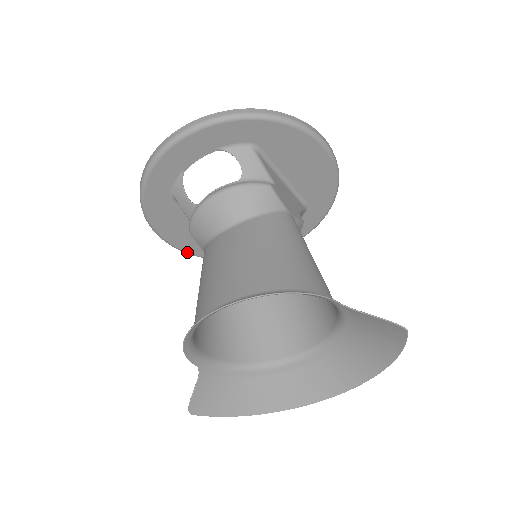
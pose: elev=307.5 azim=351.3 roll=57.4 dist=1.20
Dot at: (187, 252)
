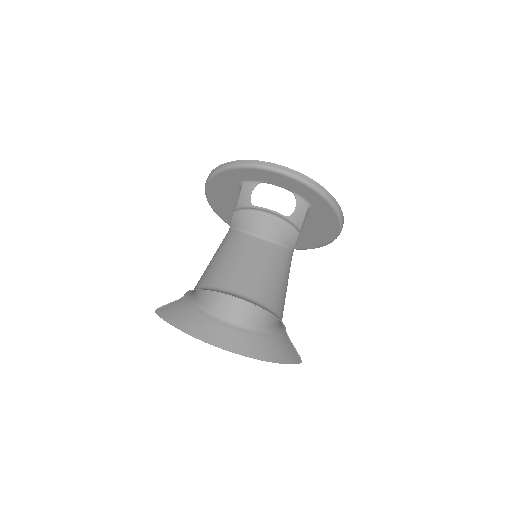
Dot at: (209, 202)
